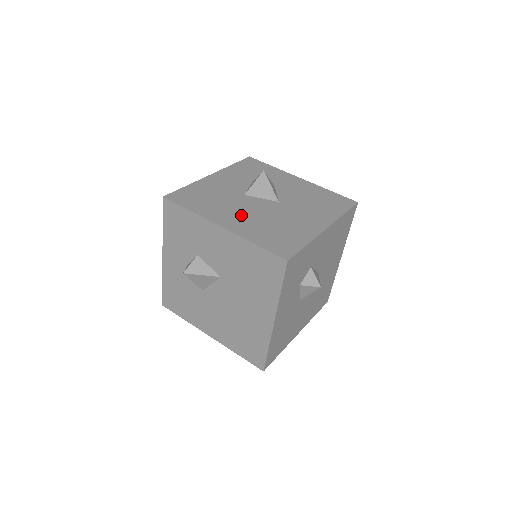
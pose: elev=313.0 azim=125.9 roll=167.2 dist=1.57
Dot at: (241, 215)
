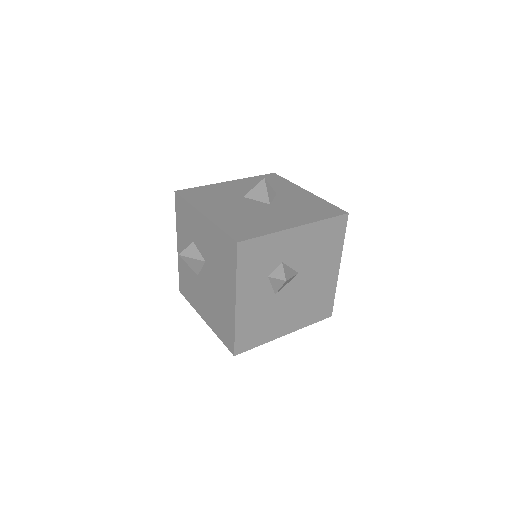
Dot at: (227, 209)
